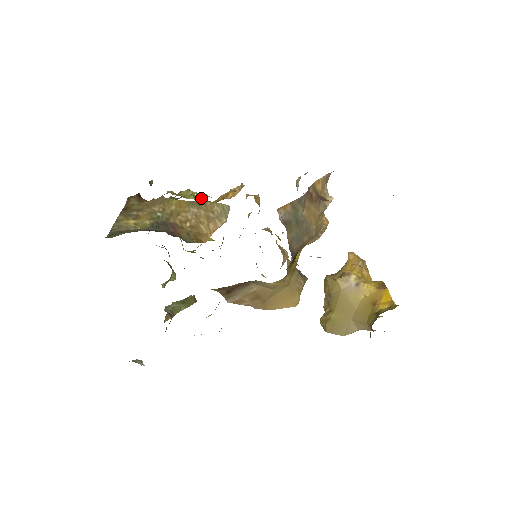
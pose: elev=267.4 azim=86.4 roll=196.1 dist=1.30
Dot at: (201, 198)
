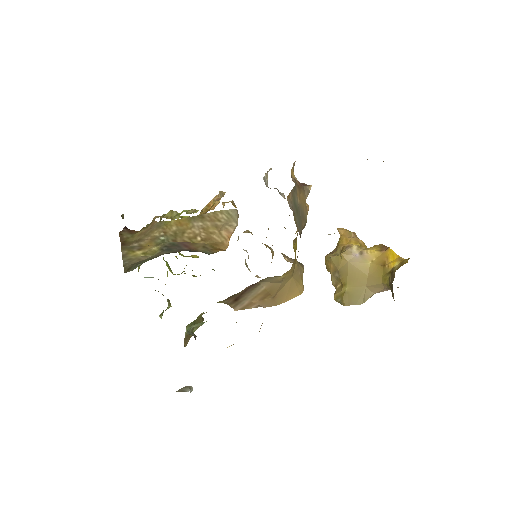
Dot at: (185, 216)
